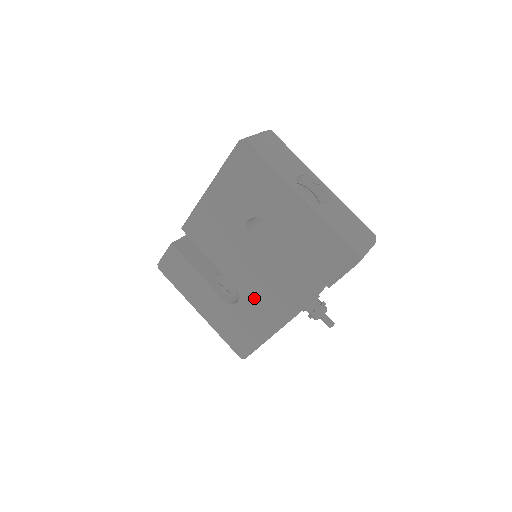
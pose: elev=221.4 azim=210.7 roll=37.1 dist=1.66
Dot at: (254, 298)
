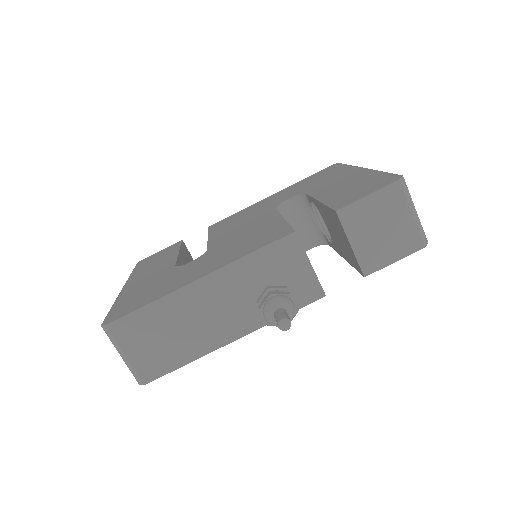
Dot at: (218, 251)
